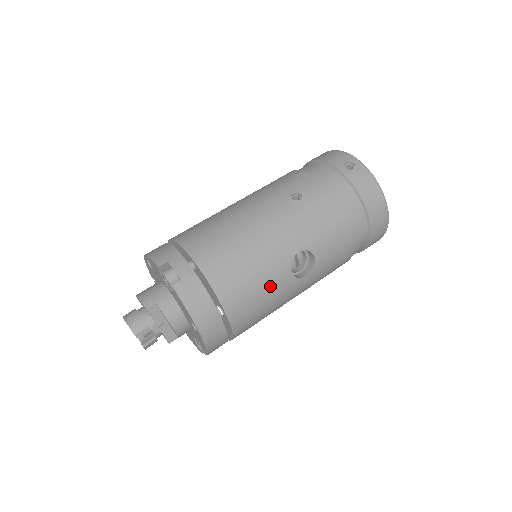
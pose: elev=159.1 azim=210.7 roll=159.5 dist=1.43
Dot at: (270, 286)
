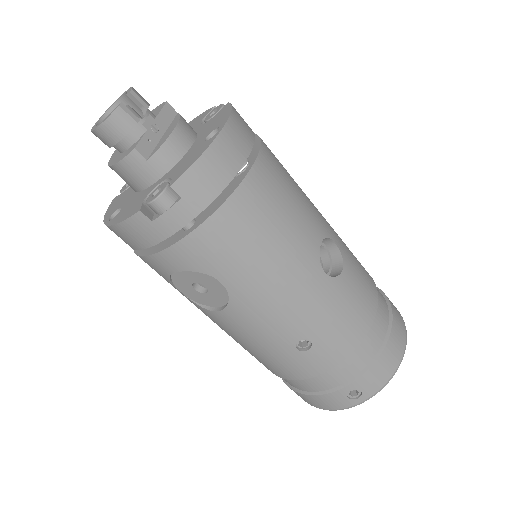
Dot at: (300, 218)
